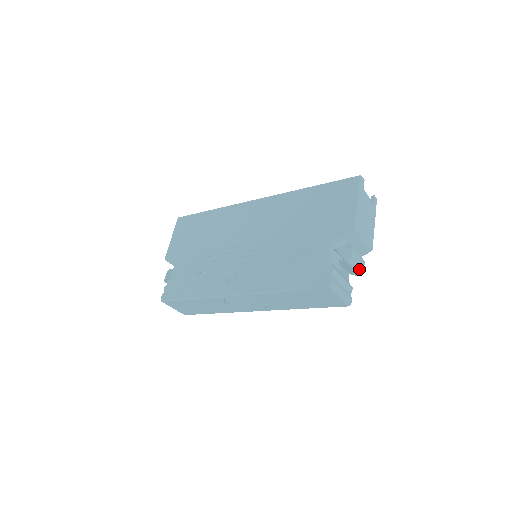
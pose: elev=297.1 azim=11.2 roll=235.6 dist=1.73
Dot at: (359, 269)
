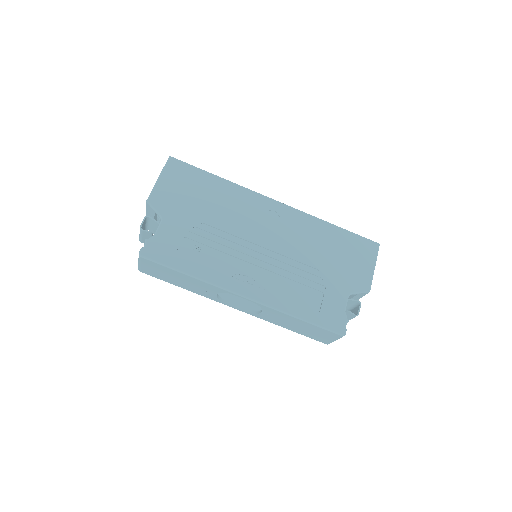
Dot at: occluded
